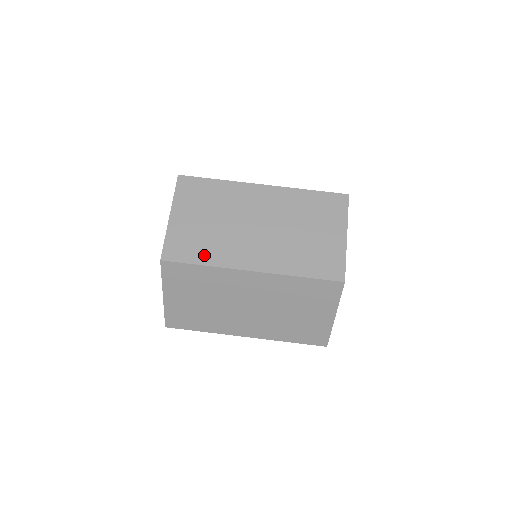
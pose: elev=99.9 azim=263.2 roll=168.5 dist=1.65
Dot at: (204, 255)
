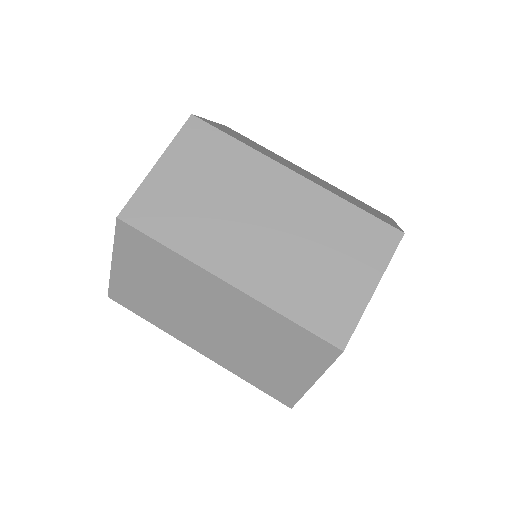
Dot at: (175, 234)
